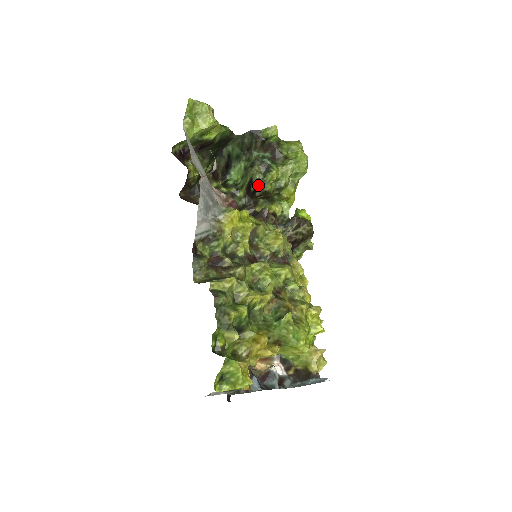
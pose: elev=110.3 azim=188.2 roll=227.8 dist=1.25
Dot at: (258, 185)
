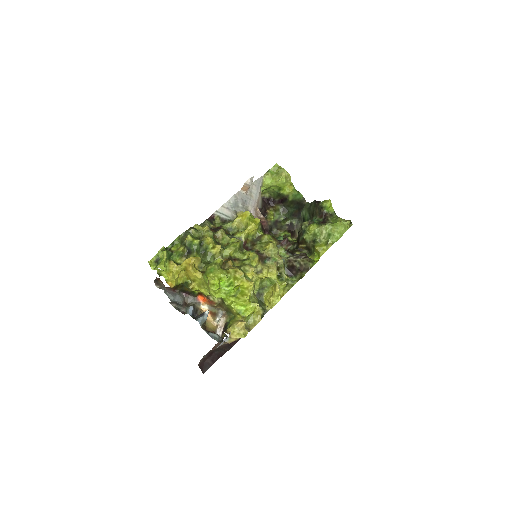
Dot at: (301, 233)
